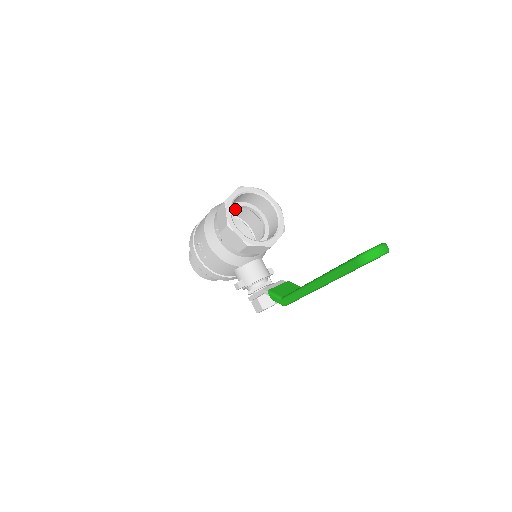
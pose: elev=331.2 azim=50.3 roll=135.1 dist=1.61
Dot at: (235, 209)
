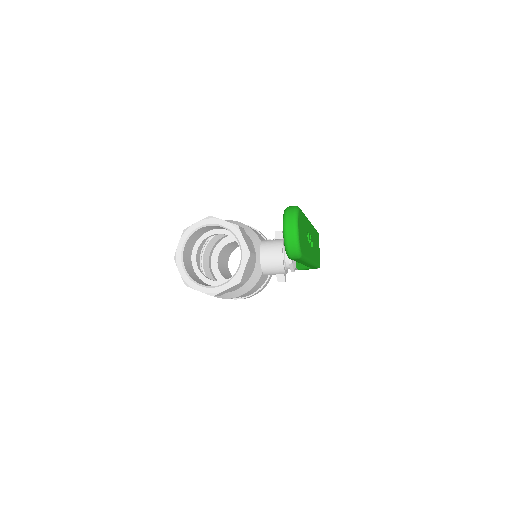
Dot at: occluded
